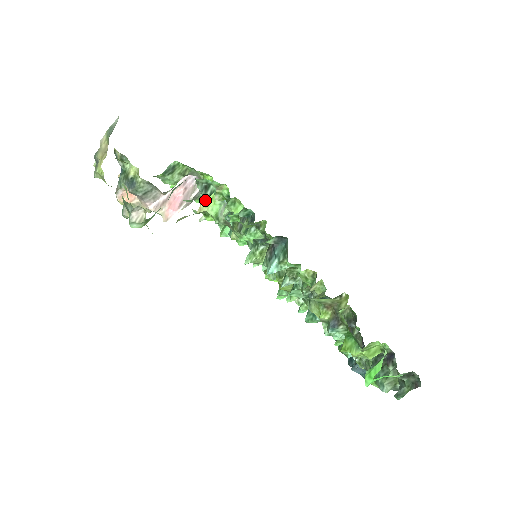
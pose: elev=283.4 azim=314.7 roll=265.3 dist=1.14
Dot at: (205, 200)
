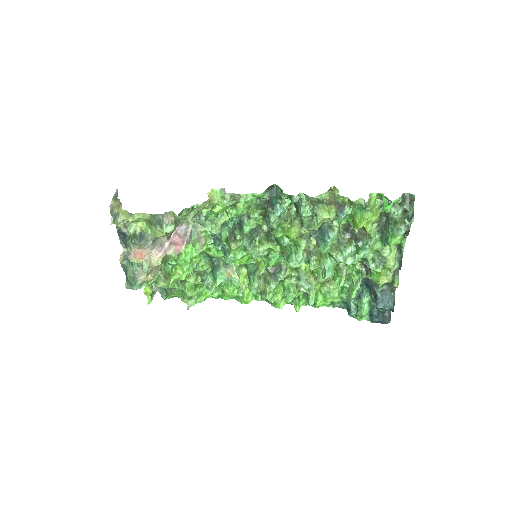
Dot at: (209, 193)
